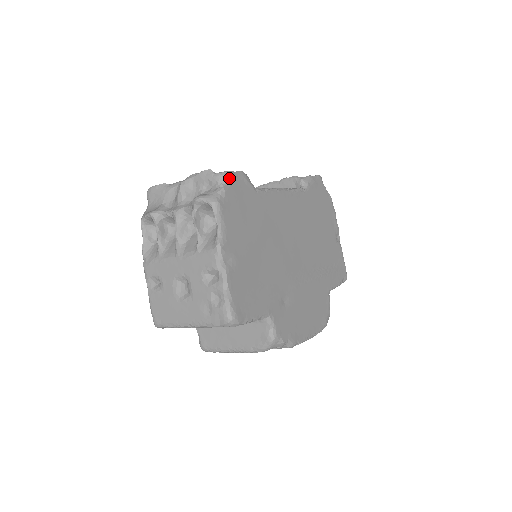
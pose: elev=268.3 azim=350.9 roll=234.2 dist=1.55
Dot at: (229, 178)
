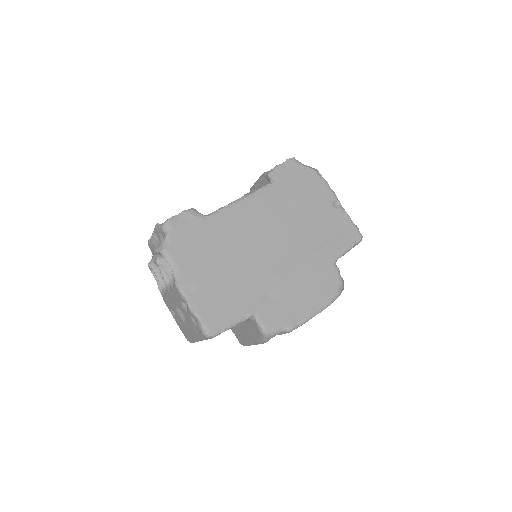
Dot at: (171, 224)
